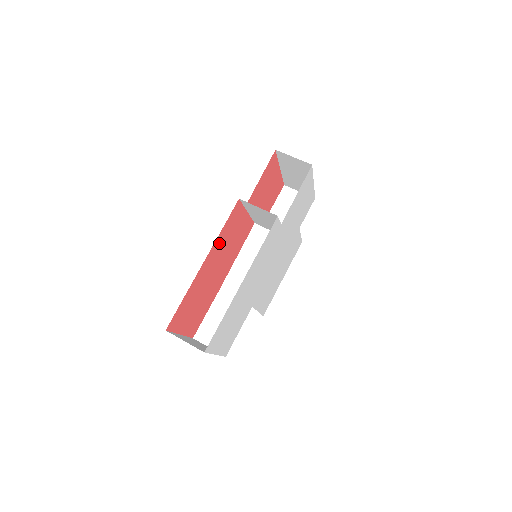
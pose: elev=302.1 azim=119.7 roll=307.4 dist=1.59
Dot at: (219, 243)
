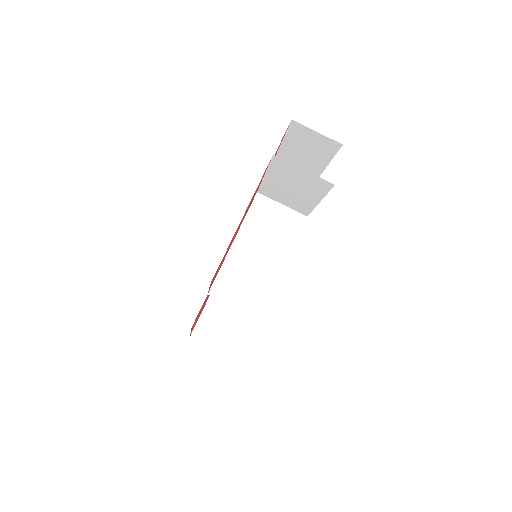
Dot at: (197, 317)
